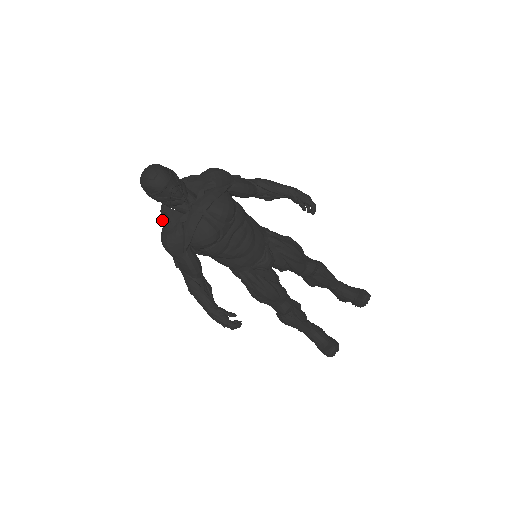
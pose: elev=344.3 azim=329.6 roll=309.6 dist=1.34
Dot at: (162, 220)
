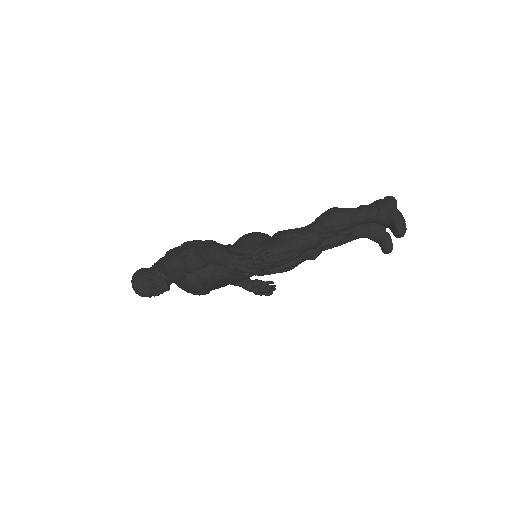
Dot at: occluded
